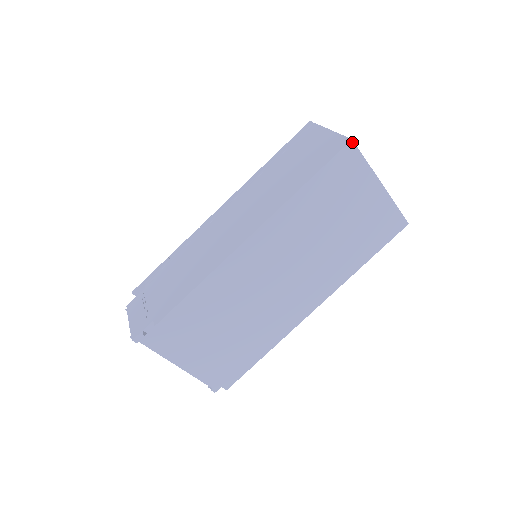
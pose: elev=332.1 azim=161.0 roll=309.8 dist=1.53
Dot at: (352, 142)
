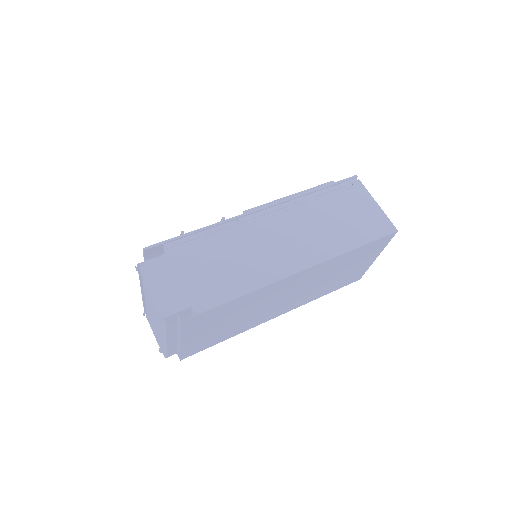
Dot at: (396, 232)
